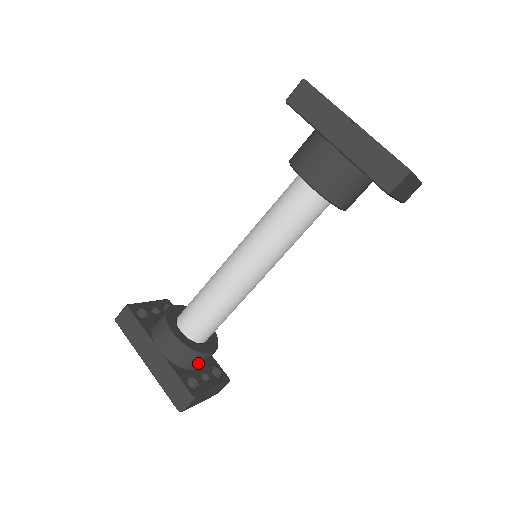
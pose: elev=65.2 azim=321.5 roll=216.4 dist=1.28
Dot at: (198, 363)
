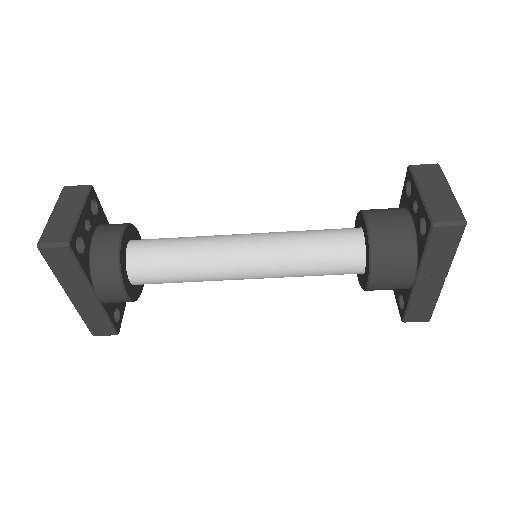
Dot at: occluded
